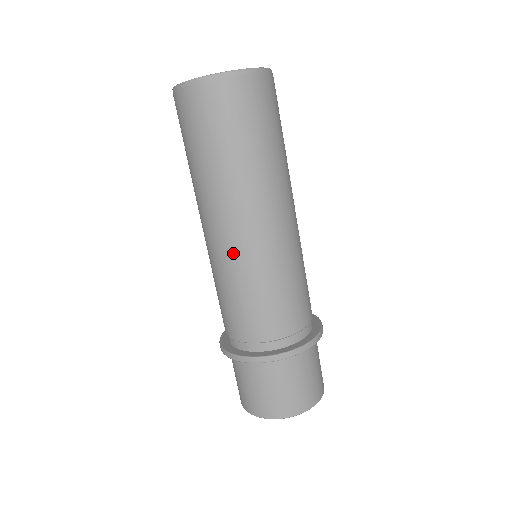
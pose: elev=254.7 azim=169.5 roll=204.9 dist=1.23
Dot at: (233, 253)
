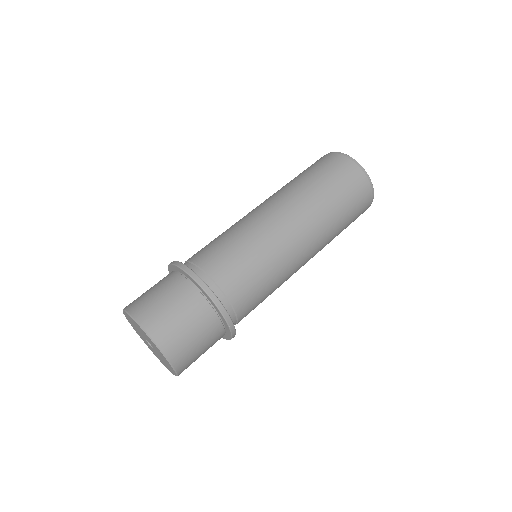
Dot at: (258, 218)
